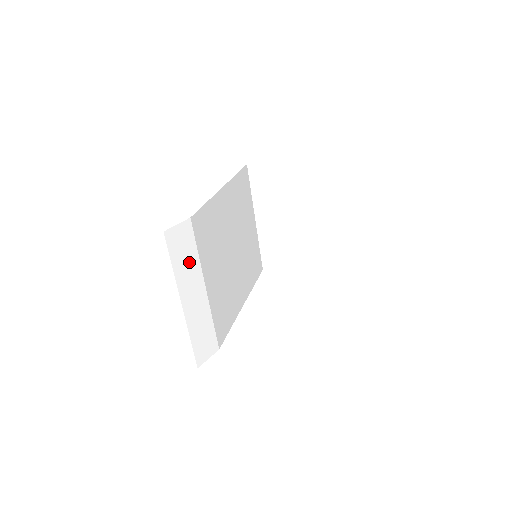
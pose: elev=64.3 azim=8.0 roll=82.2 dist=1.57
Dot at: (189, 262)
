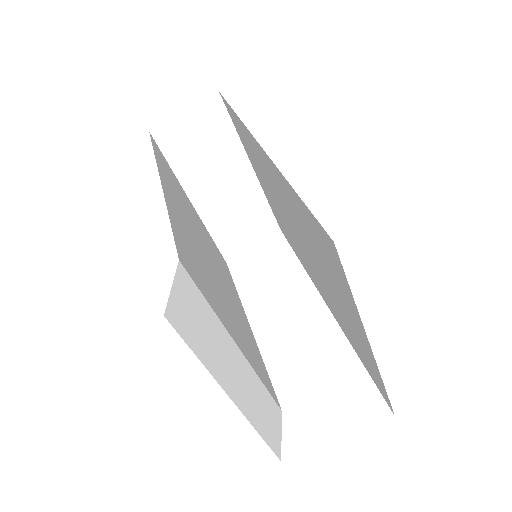
Dot at: (210, 332)
